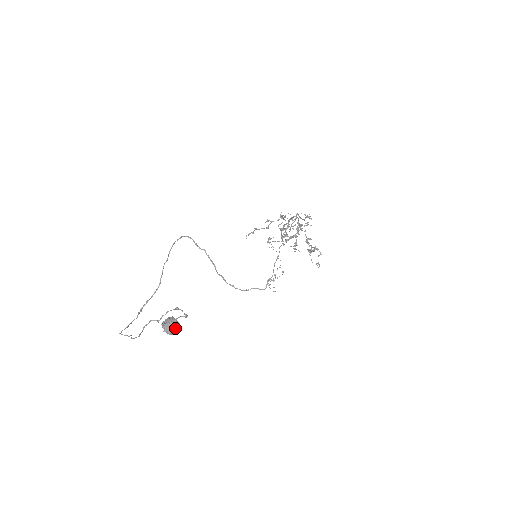
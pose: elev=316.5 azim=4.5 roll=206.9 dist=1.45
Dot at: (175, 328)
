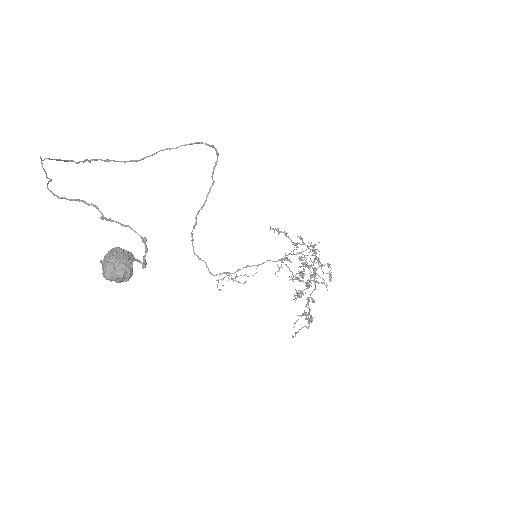
Dot at: (120, 277)
